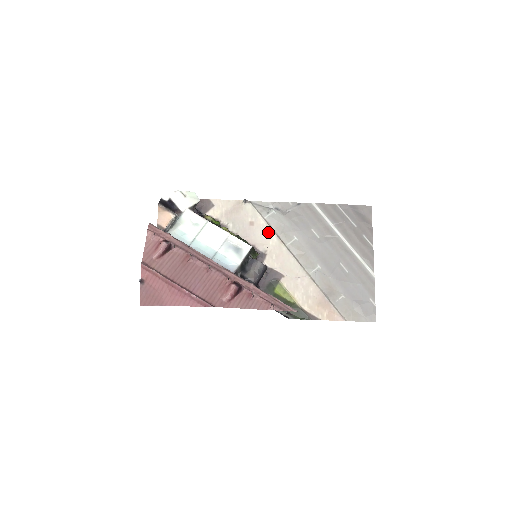
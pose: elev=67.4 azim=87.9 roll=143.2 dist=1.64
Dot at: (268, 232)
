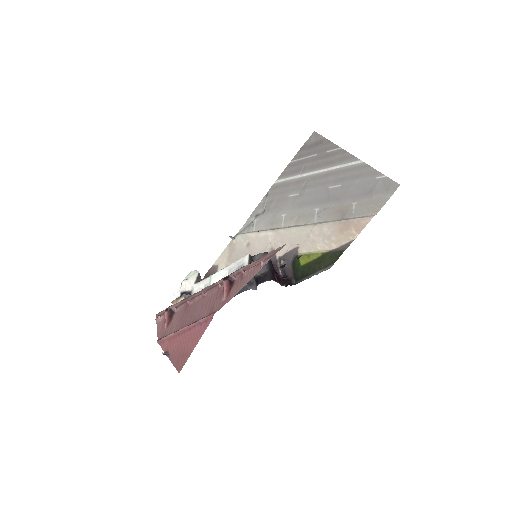
Dot at: (263, 236)
